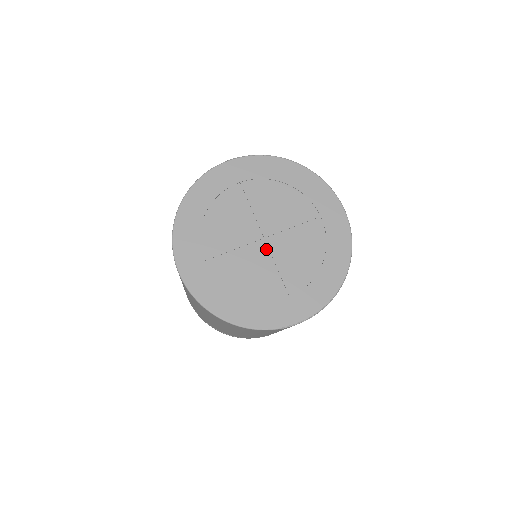
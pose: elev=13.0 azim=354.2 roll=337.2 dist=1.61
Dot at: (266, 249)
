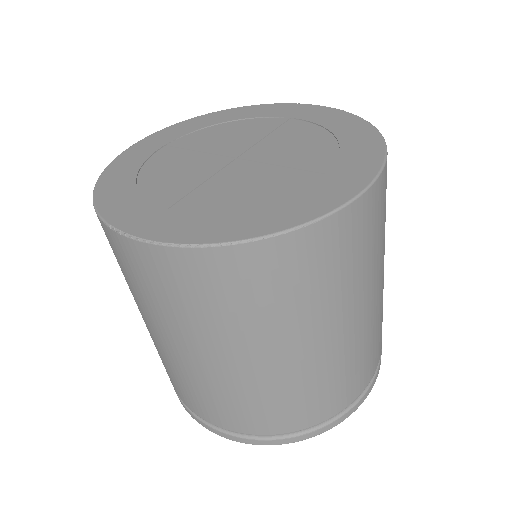
Dot at: (223, 165)
